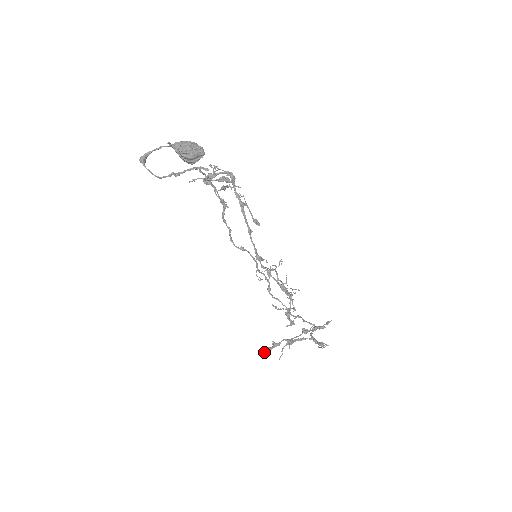
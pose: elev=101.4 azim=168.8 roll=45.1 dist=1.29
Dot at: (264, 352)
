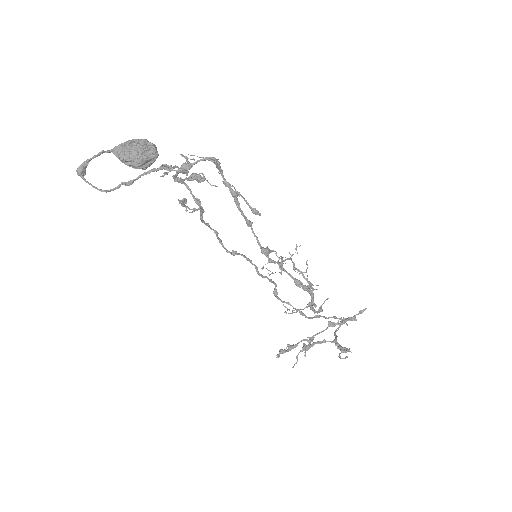
Dot at: (278, 355)
